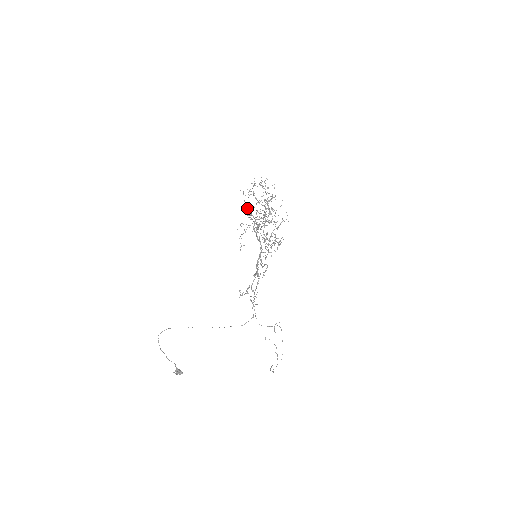
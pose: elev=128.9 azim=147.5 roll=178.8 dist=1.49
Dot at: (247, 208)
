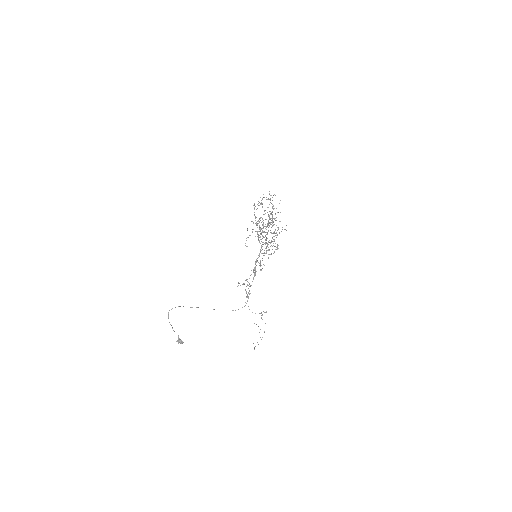
Dot at: (255, 217)
